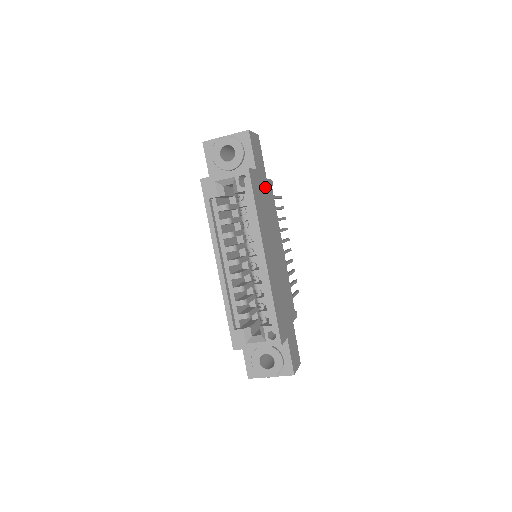
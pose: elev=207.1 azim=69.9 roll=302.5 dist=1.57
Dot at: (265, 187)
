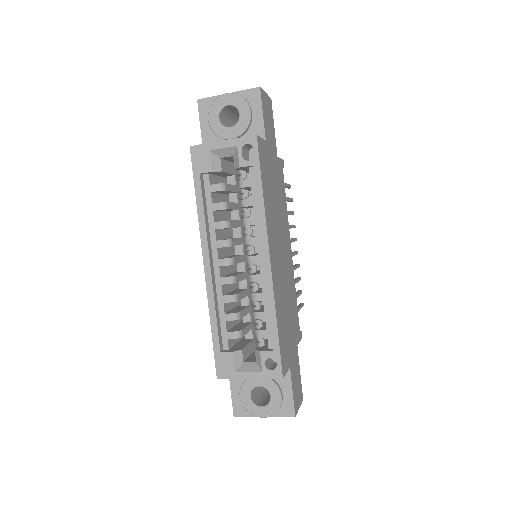
Dot at: (275, 166)
